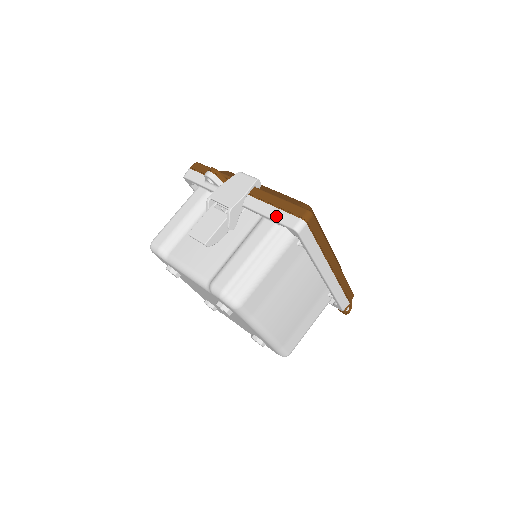
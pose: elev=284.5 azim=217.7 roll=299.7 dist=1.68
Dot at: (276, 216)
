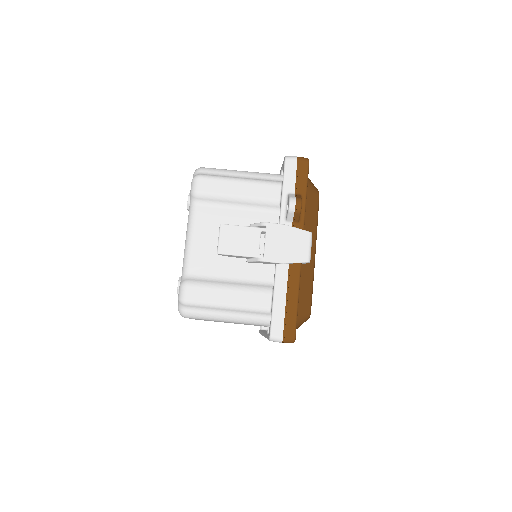
Dot at: (277, 309)
